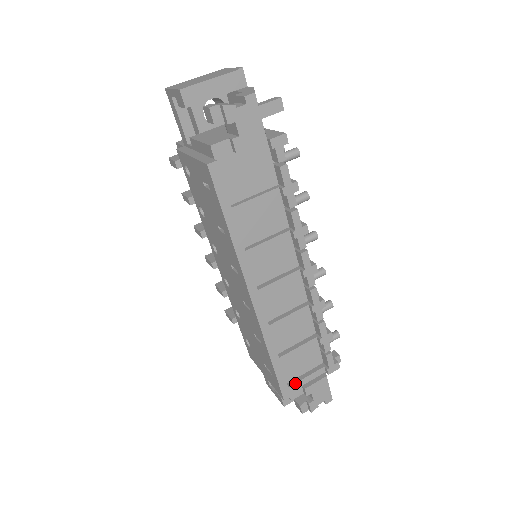
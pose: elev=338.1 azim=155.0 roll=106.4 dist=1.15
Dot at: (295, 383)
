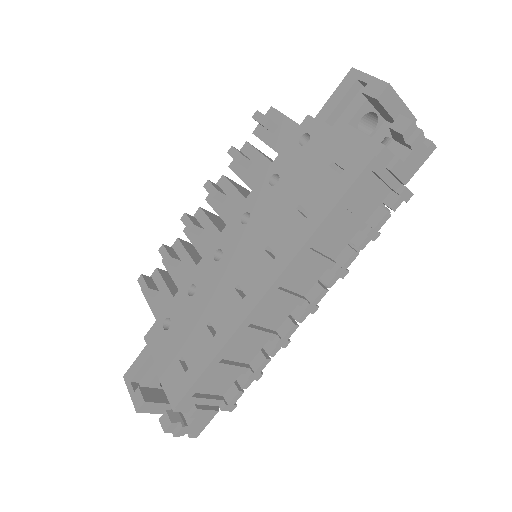
Dot at: (195, 397)
